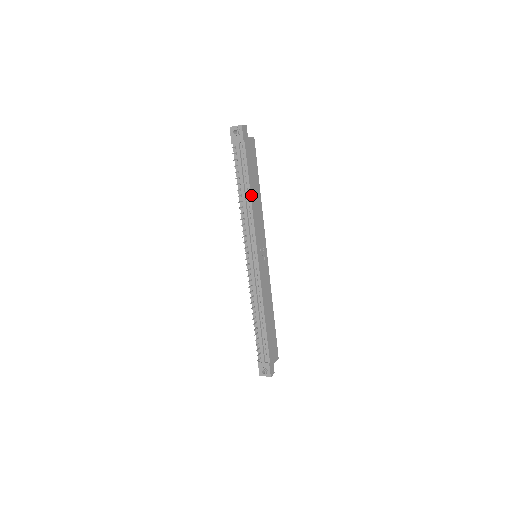
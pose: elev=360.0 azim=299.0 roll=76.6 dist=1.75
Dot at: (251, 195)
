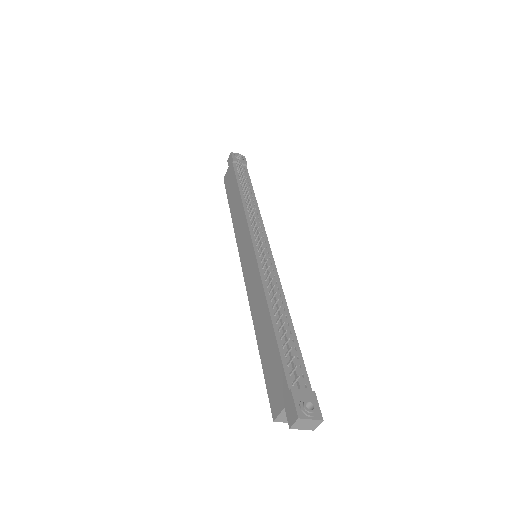
Dot at: (255, 199)
